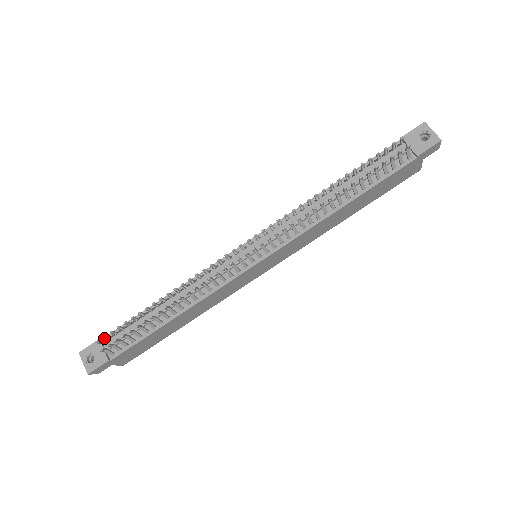
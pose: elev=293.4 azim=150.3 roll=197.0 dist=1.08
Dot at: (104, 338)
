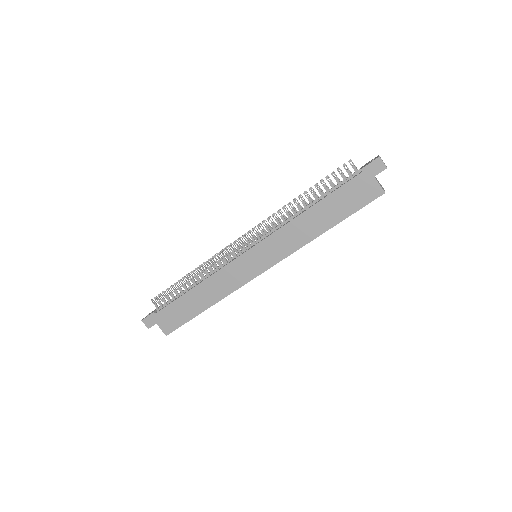
Dot at: (159, 296)
